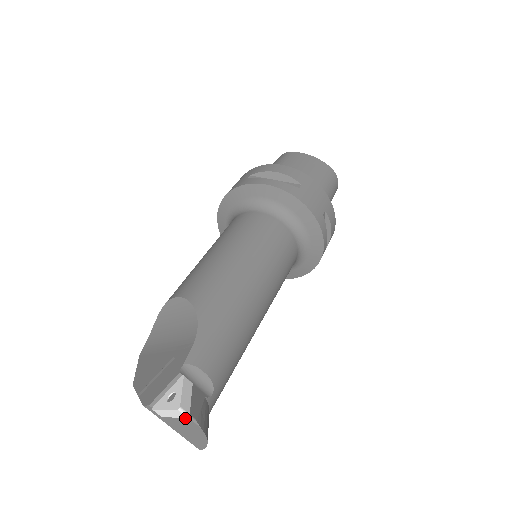
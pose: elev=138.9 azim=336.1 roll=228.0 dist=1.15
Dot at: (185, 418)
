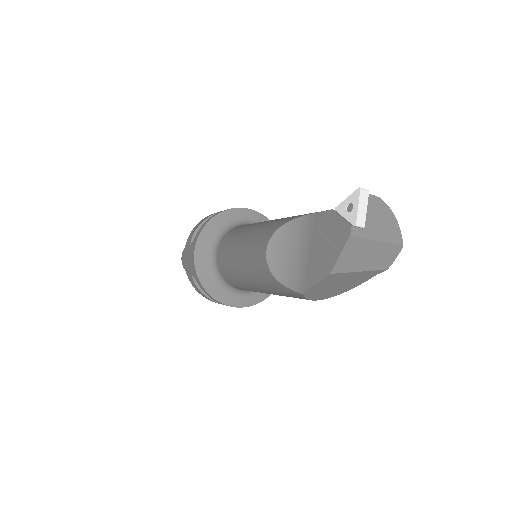
Dot at: (370, 201)
